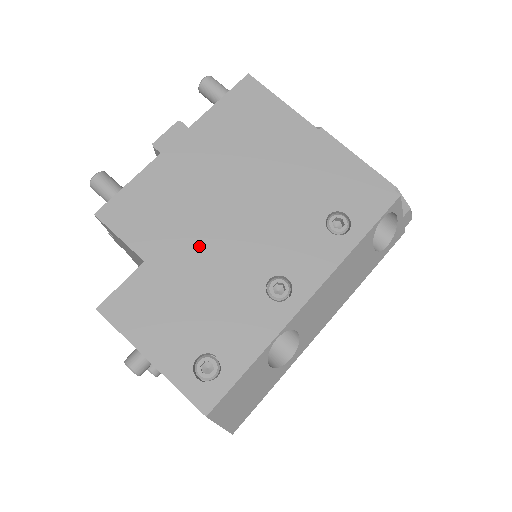
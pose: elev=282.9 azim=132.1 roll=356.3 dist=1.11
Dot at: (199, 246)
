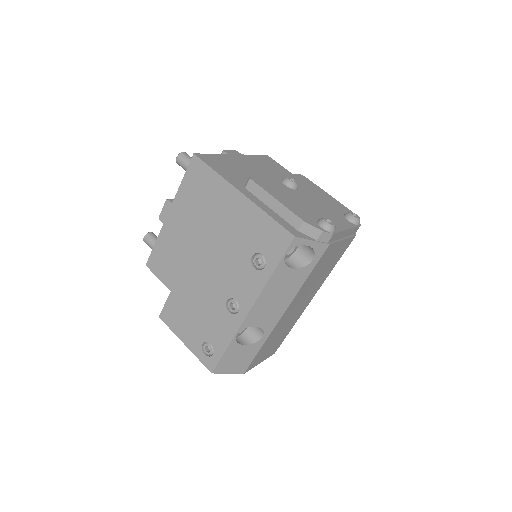
Dot at: (192, 281)
